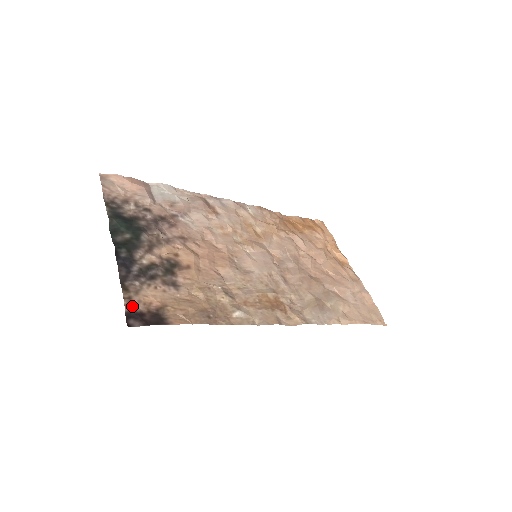
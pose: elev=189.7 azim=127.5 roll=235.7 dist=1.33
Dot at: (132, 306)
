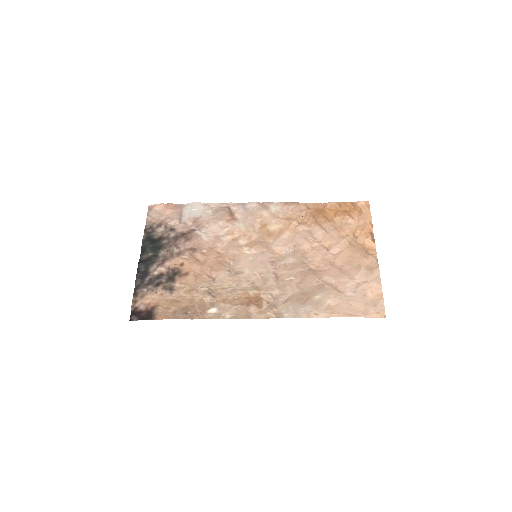
Dot at: (136, 307)
